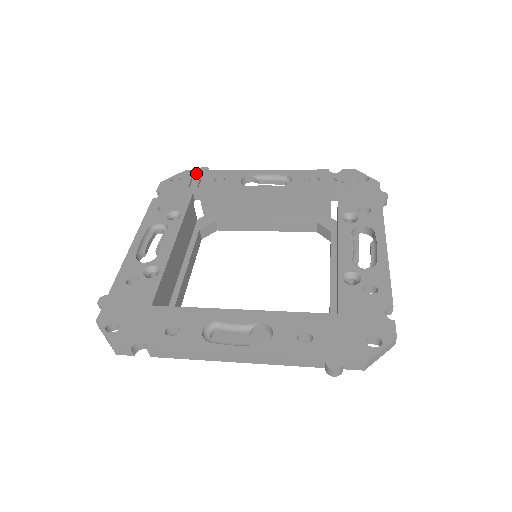
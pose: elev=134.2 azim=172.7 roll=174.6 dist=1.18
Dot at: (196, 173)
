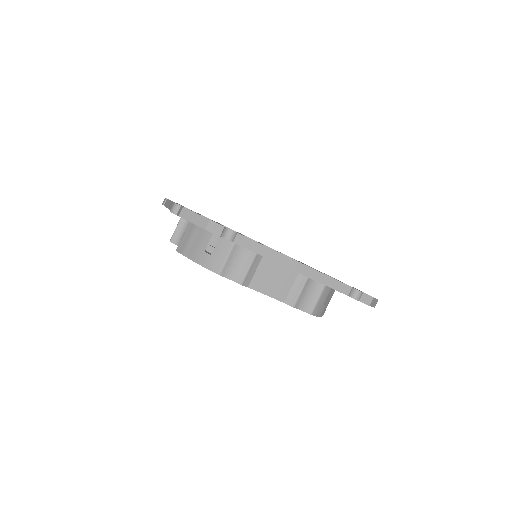
Dot at: occluded
